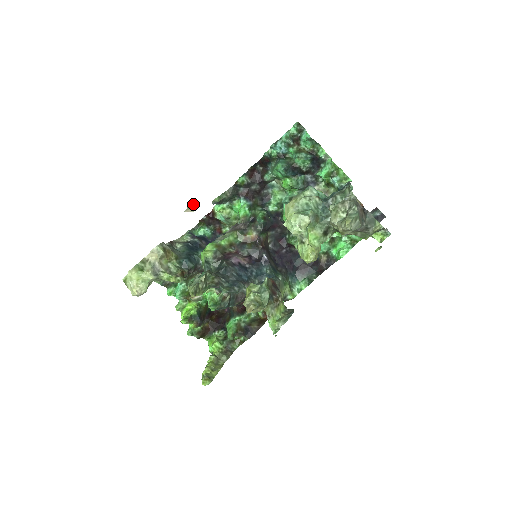
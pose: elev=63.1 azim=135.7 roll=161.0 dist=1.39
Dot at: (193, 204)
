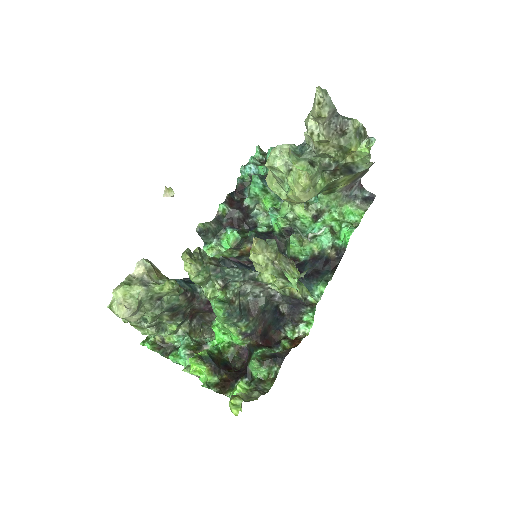
Dot at: (171, 188)
